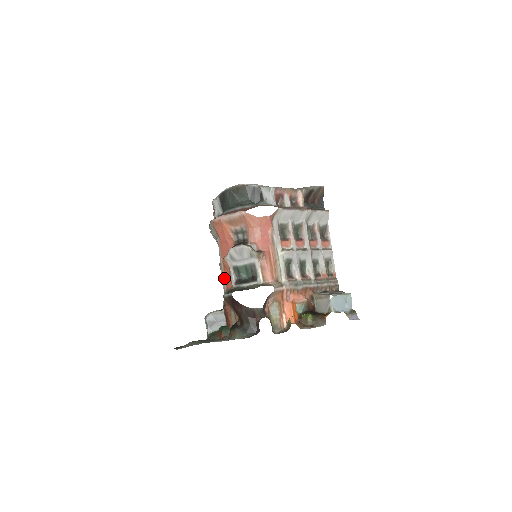
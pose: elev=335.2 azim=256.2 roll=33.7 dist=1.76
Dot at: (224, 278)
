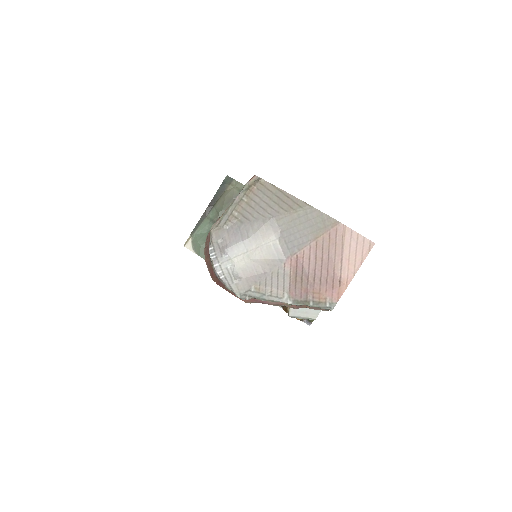
Dot at: occluded
